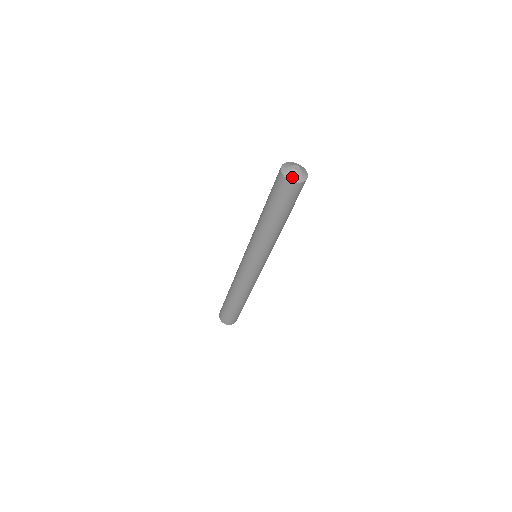
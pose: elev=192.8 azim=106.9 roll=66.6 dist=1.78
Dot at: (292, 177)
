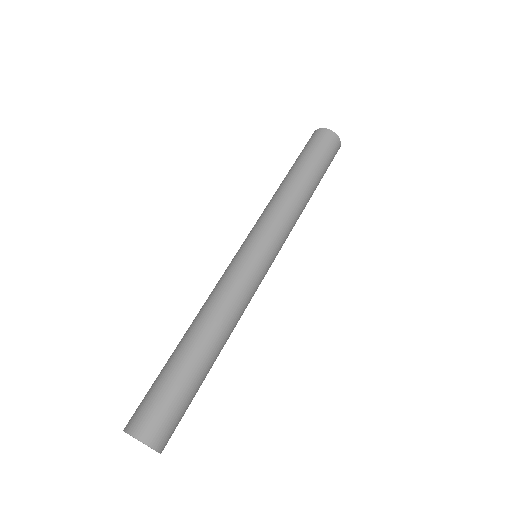
Dot at: (329, 131)
